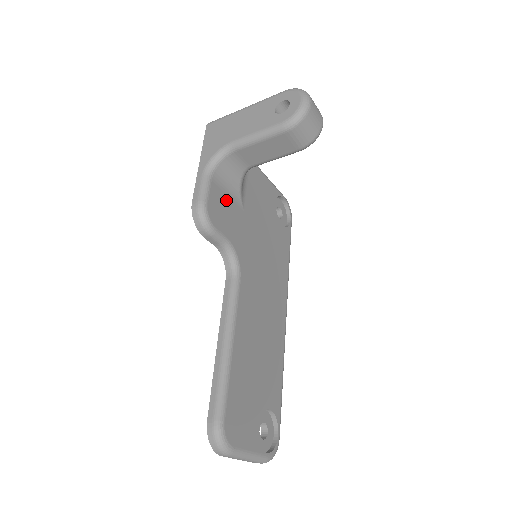
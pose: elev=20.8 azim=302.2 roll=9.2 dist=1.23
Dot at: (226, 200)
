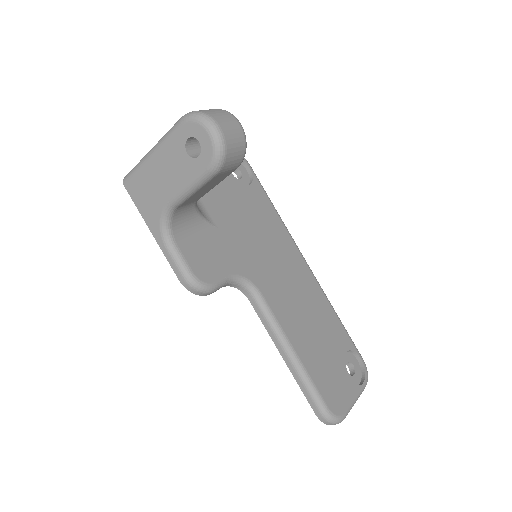
Dot at: (200, 243)
